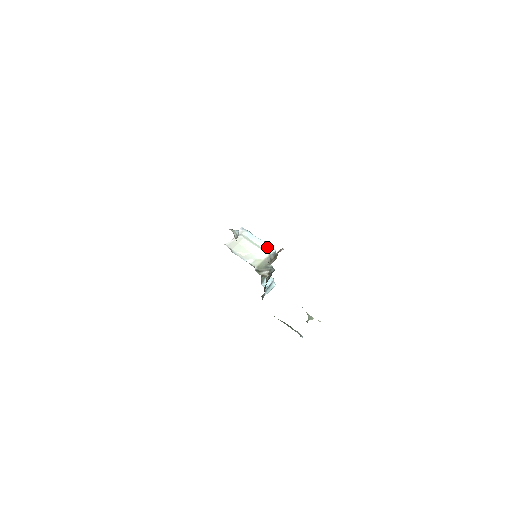
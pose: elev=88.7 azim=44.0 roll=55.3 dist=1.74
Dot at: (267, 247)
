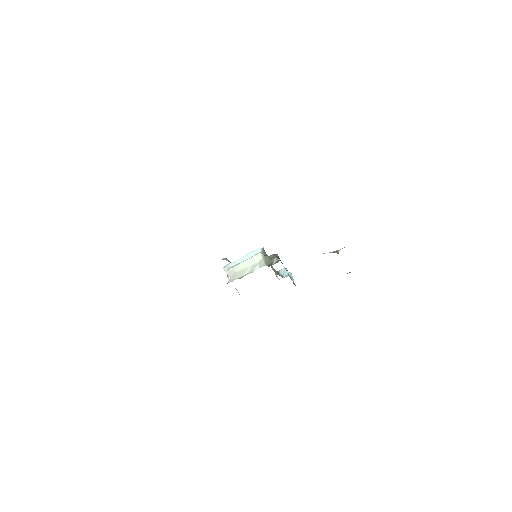
Dot at: (254, 253)
